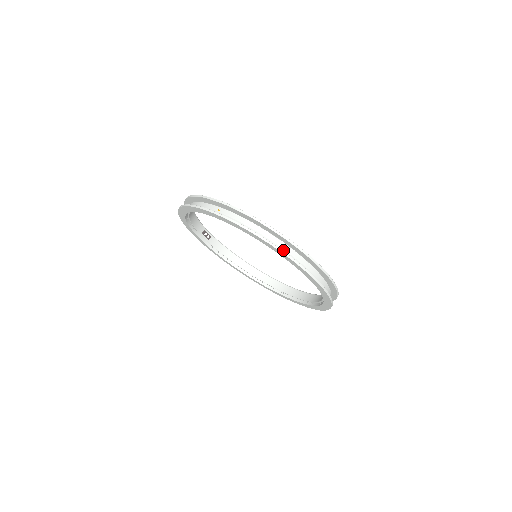
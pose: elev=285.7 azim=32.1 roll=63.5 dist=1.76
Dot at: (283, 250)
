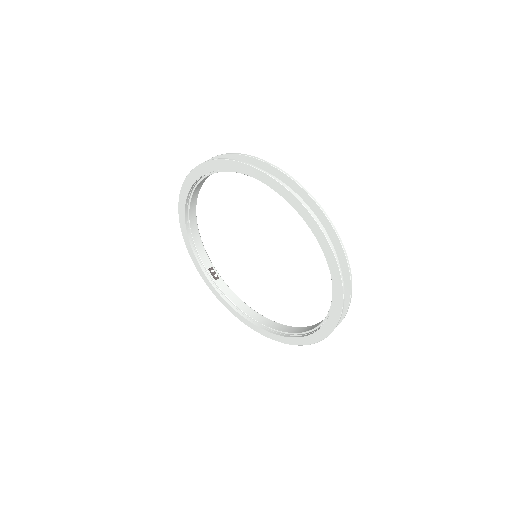
Dot at: occluded
